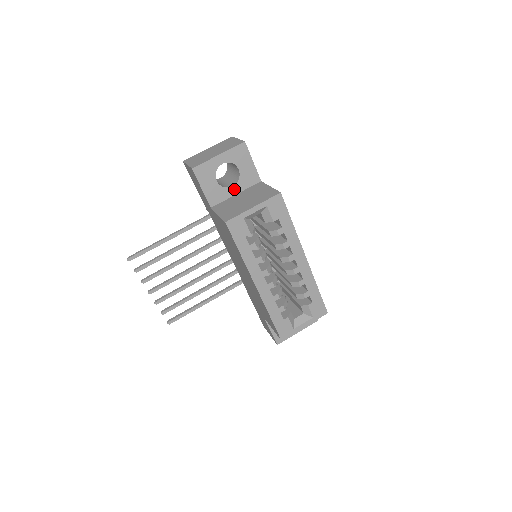
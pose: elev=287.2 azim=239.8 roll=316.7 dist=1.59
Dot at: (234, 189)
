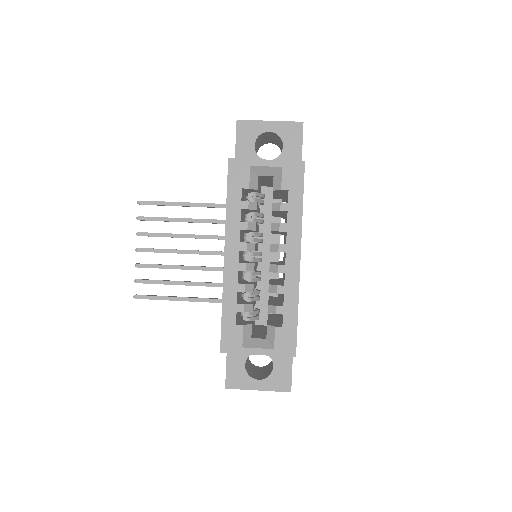
Dot at: occluded
